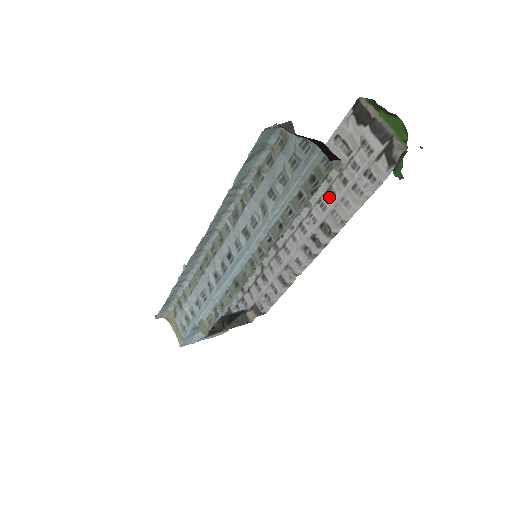
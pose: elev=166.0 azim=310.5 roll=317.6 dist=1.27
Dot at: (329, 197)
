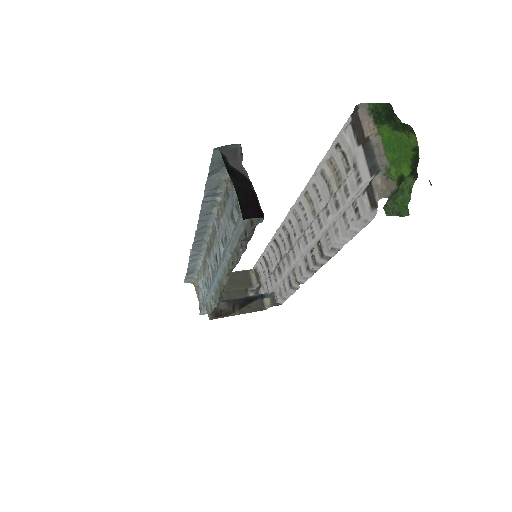
Dot at: (325, 215)
